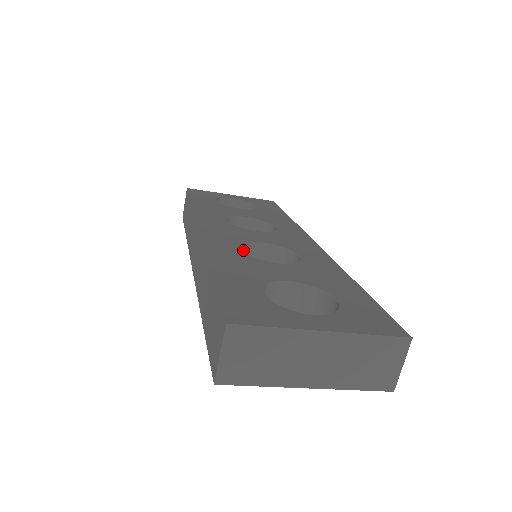
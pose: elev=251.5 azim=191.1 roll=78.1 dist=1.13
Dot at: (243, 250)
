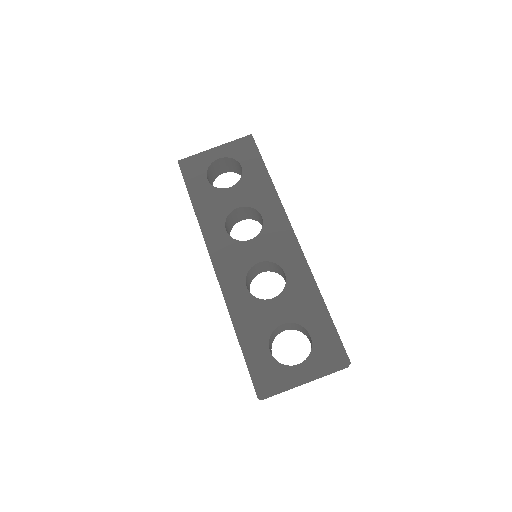
Dot at: (247, 276)
